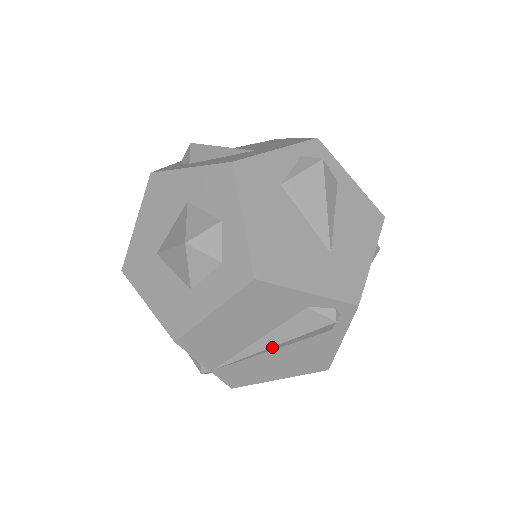
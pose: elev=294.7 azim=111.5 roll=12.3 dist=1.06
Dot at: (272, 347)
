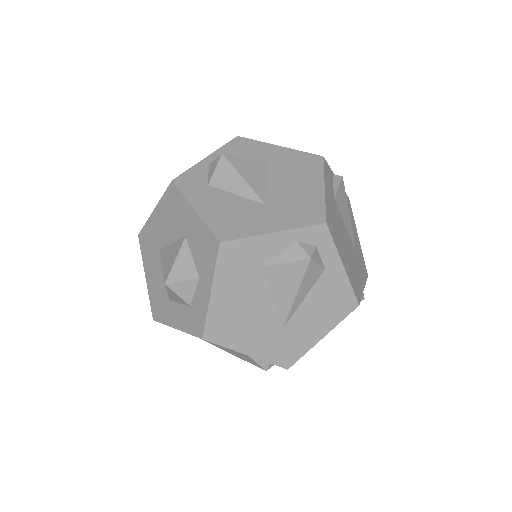
Dot at: (224, 349)
